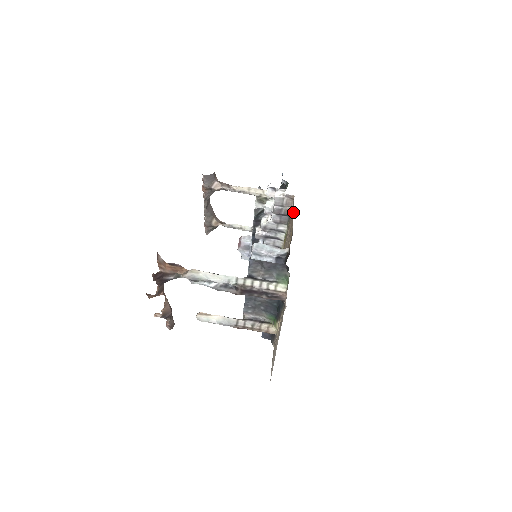
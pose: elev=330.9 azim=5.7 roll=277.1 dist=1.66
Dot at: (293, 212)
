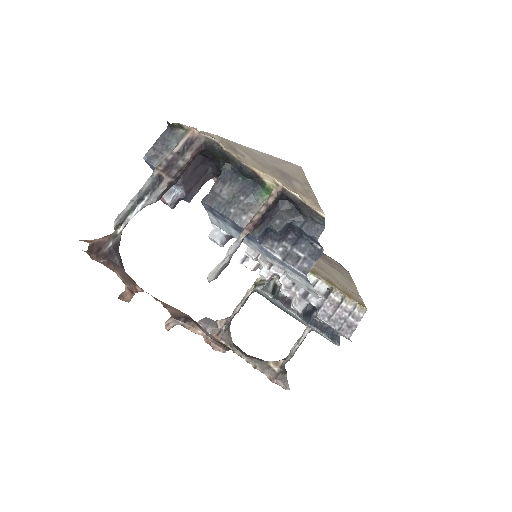
Dot at: occluded
